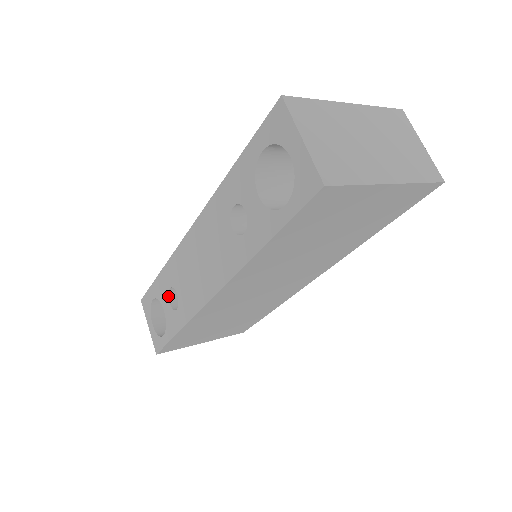
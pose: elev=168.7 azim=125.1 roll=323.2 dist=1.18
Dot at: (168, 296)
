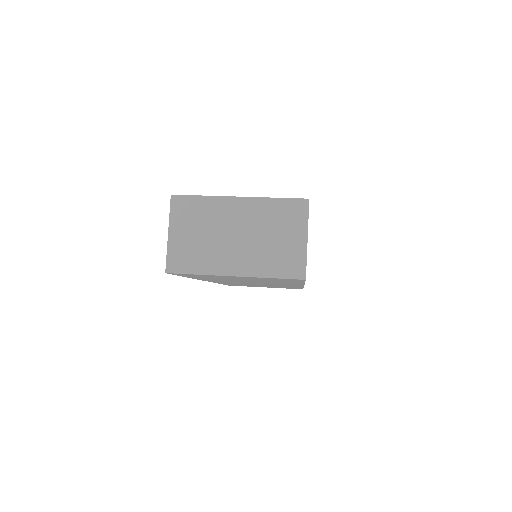
Dot at: occluded
